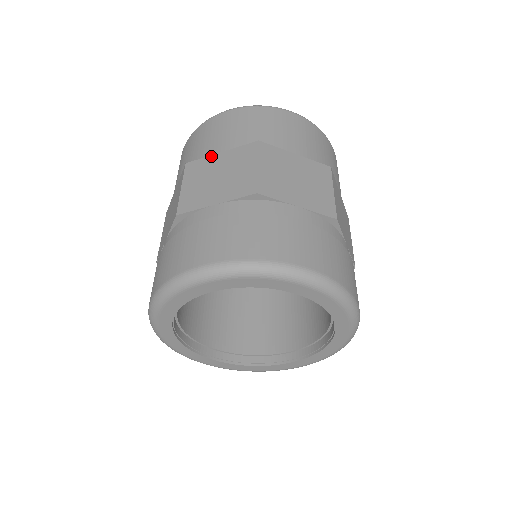
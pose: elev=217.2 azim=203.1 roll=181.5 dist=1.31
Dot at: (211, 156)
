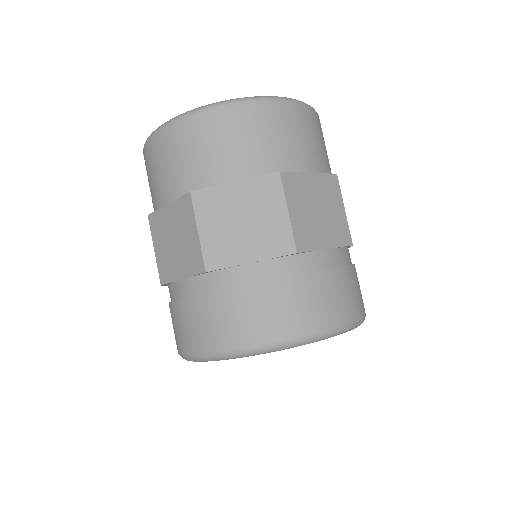
Dot at: (223, 186)
